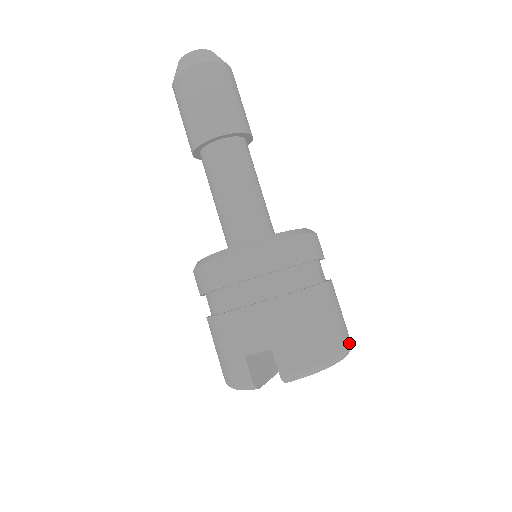
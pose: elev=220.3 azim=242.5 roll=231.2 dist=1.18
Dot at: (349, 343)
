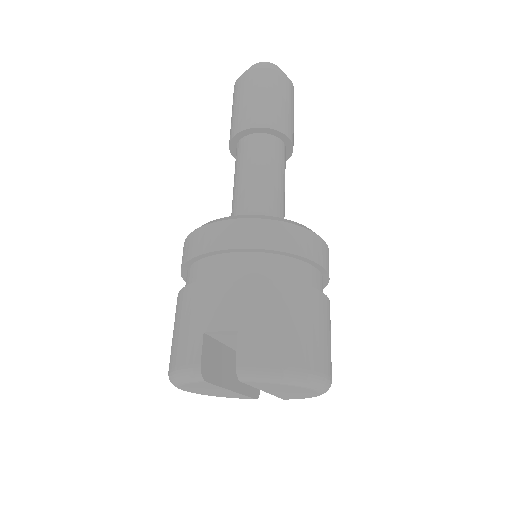
Dot at: (330, 375)
